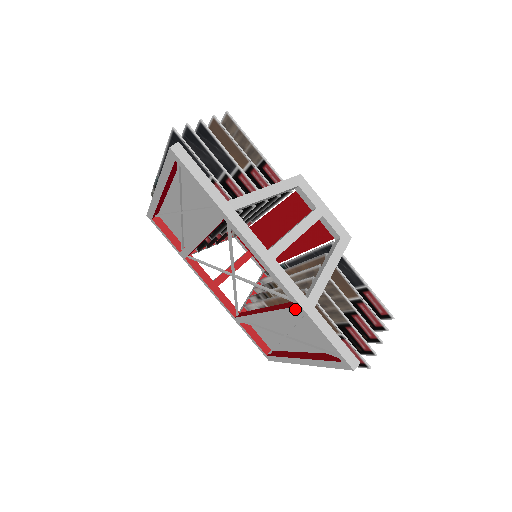
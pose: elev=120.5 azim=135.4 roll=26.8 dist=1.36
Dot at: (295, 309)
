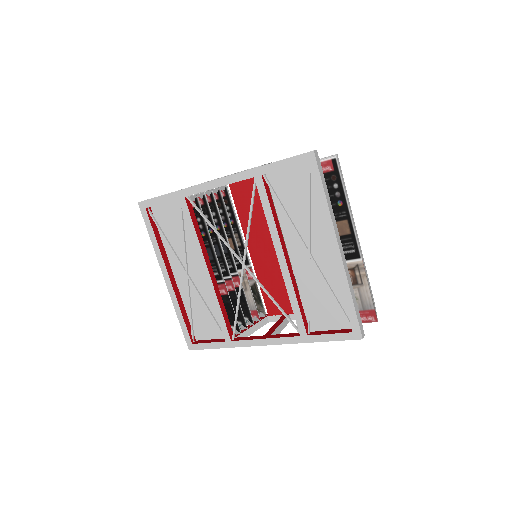
Dot at: (257, 182)
